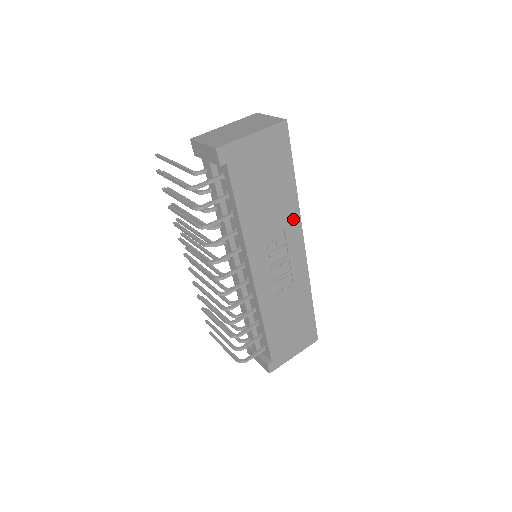
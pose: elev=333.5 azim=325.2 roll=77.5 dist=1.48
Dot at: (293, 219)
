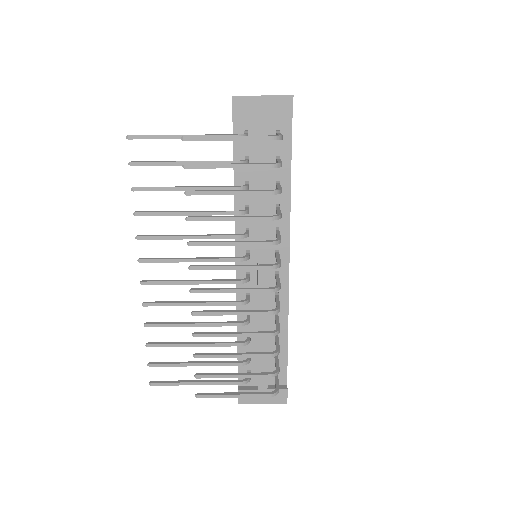
Dot at: occluded
